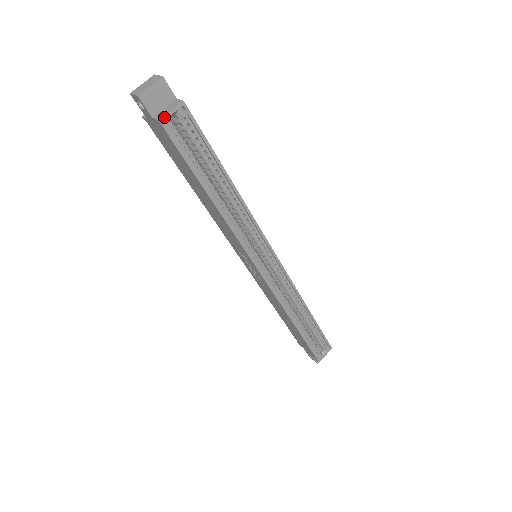
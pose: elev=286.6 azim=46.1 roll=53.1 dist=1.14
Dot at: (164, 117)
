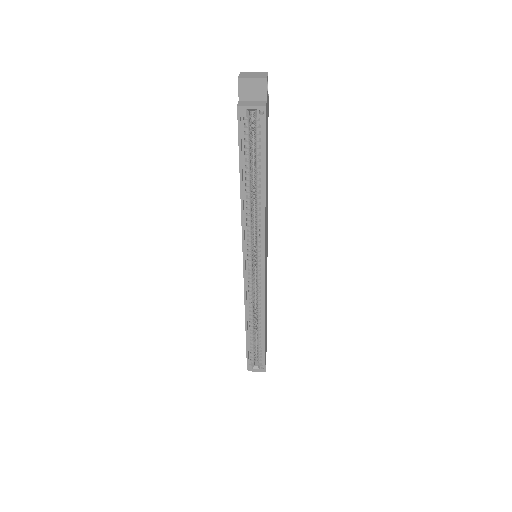
Dot at: (243, 106)
